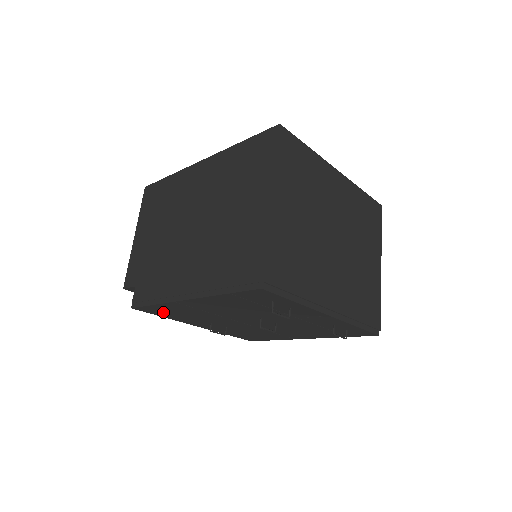
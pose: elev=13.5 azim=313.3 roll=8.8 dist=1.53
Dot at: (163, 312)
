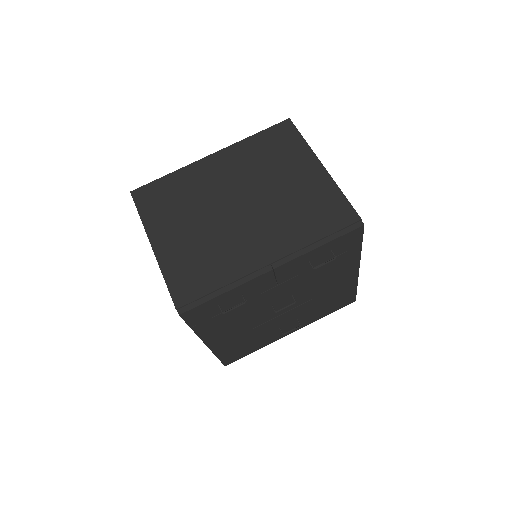
Dot at: (240, 352)
